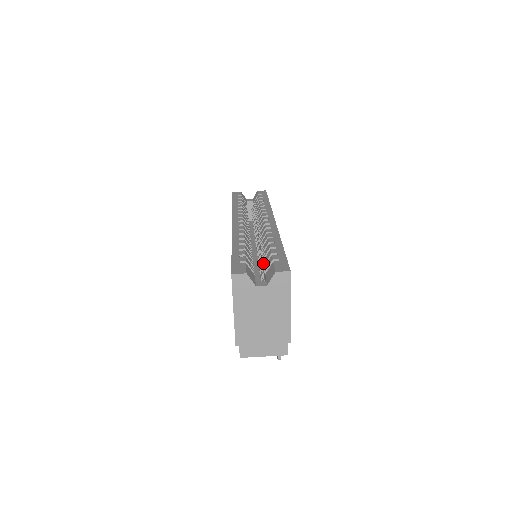
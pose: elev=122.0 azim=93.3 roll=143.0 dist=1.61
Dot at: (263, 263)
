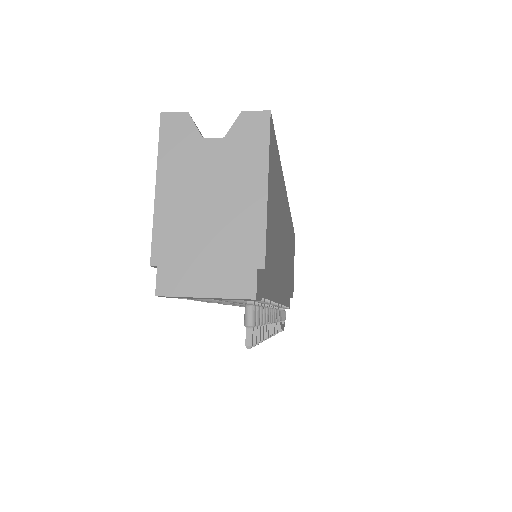
Dot at: occluded
